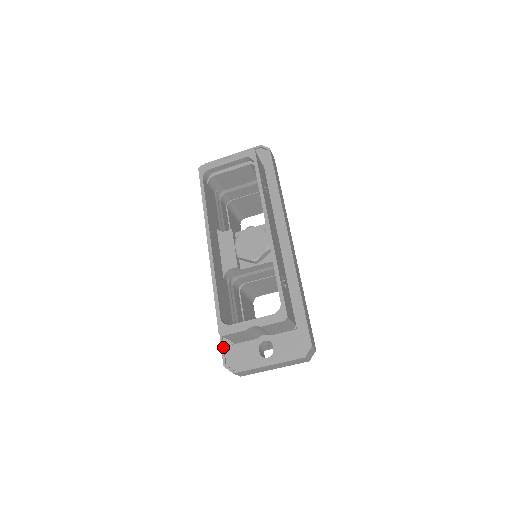
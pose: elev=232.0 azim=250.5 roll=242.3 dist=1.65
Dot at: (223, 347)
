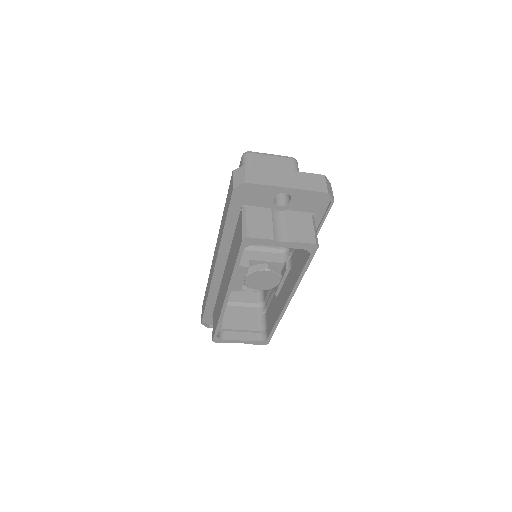
Dot at: occluded
